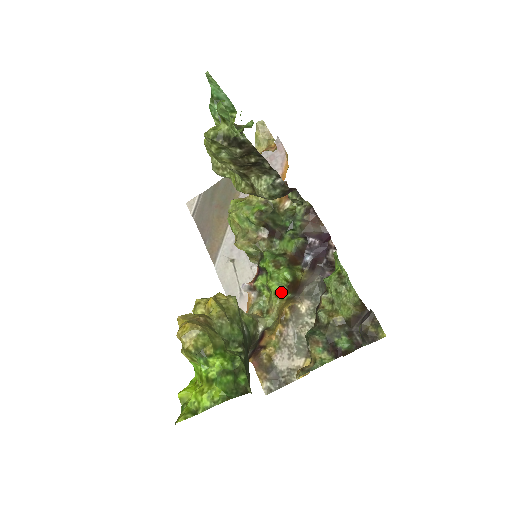
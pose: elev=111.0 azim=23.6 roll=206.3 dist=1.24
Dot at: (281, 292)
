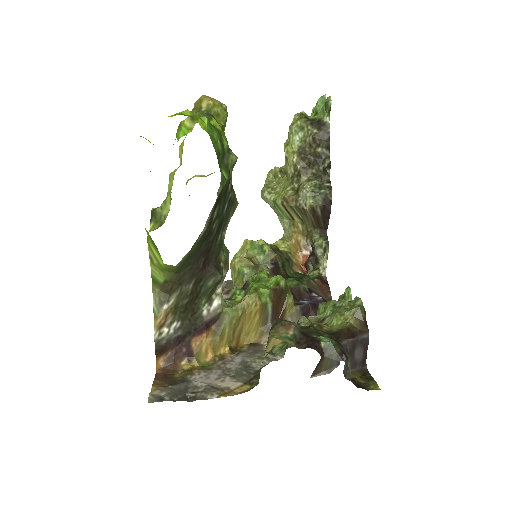
Dot at: (264, 289)
